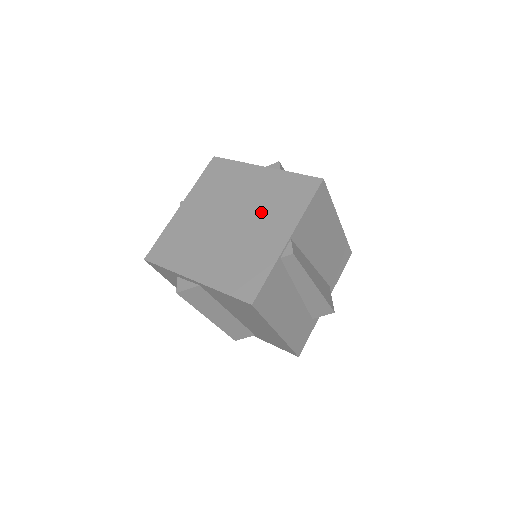
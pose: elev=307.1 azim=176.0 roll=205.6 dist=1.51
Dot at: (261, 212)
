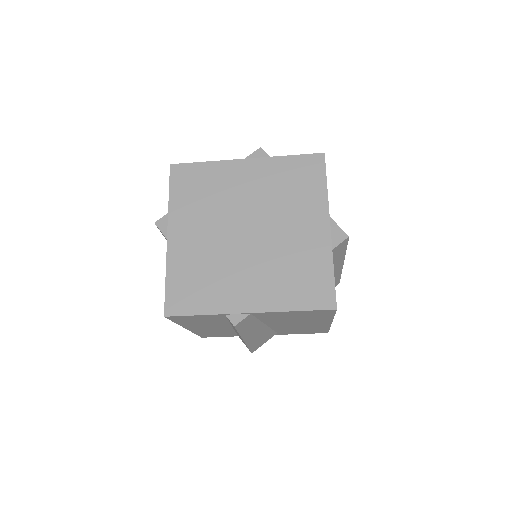
Dot at: (269, 261)
